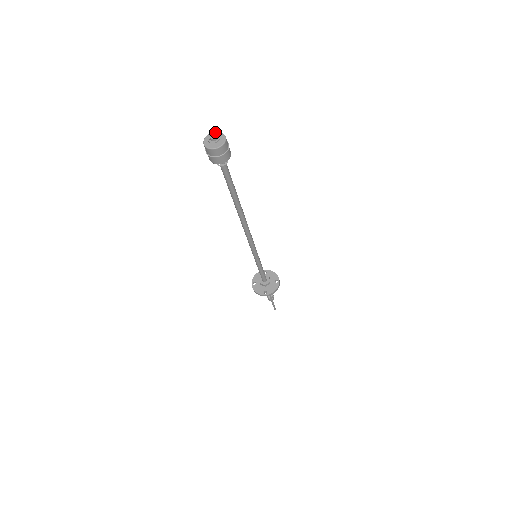
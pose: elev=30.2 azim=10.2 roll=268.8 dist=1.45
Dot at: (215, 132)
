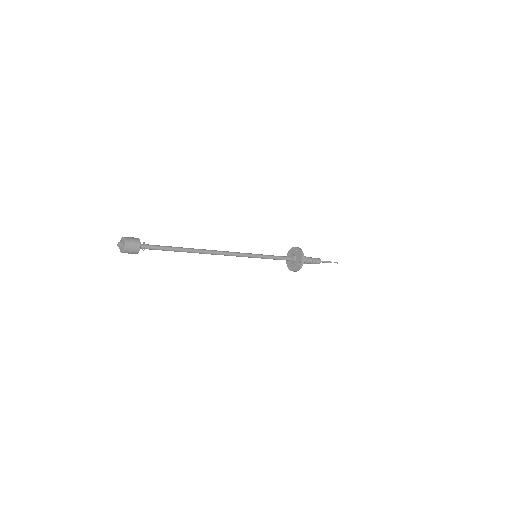
Dot at: occluded
